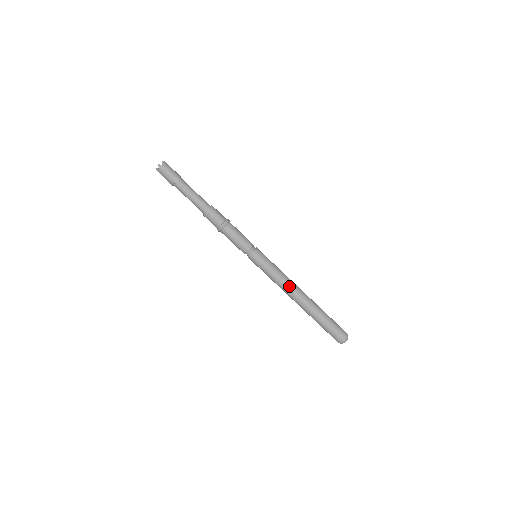
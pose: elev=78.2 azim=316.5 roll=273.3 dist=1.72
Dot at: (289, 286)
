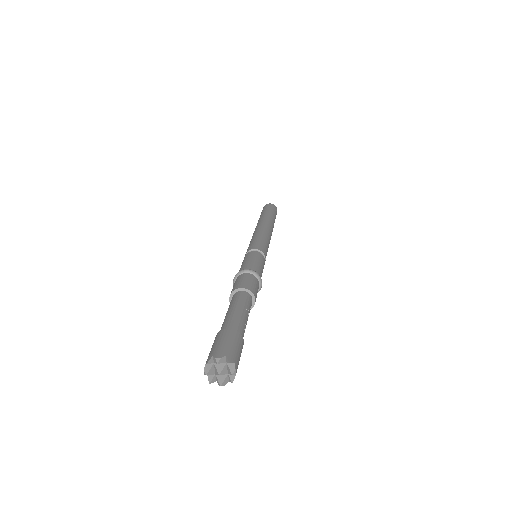
Dot at: occluded
